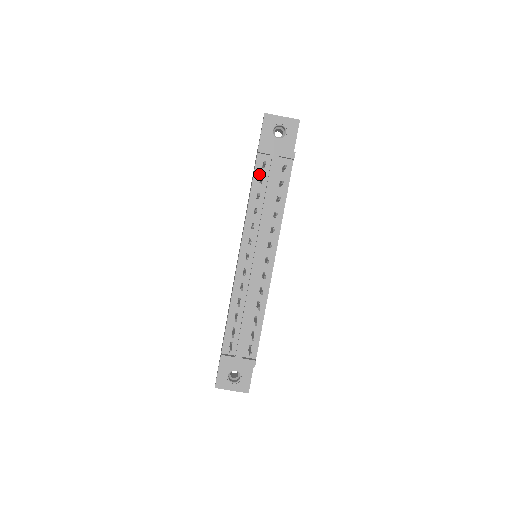
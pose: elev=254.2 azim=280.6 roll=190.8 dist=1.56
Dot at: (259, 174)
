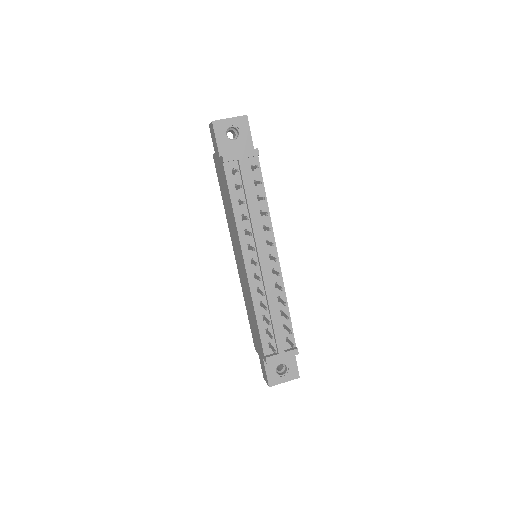
Dot at: (232, 182)
